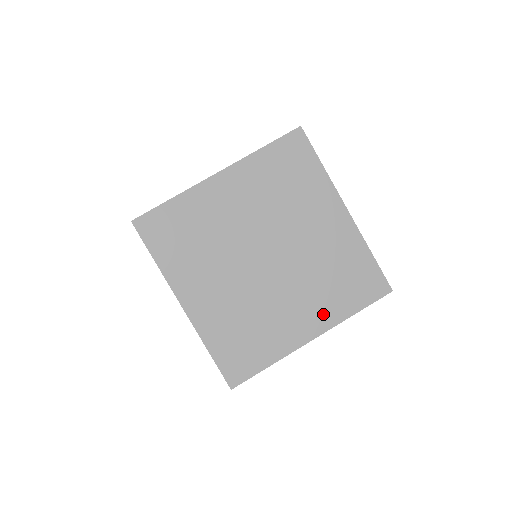
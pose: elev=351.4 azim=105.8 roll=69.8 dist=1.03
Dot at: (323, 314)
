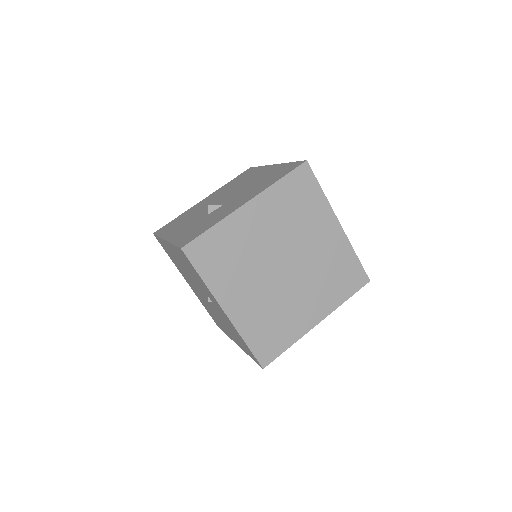
Dot at: (325, 304)
